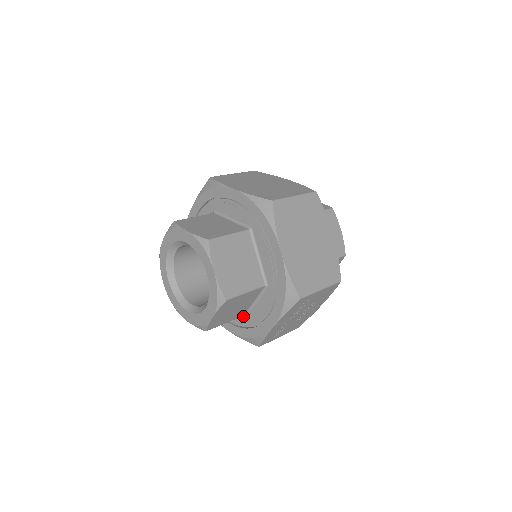
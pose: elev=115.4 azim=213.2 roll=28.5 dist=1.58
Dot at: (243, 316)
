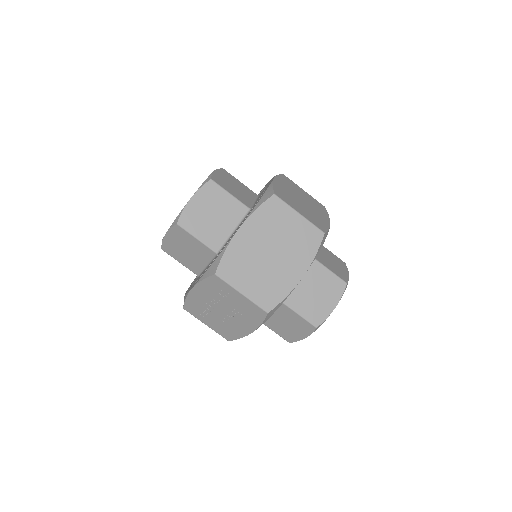
Dot at: occluded
